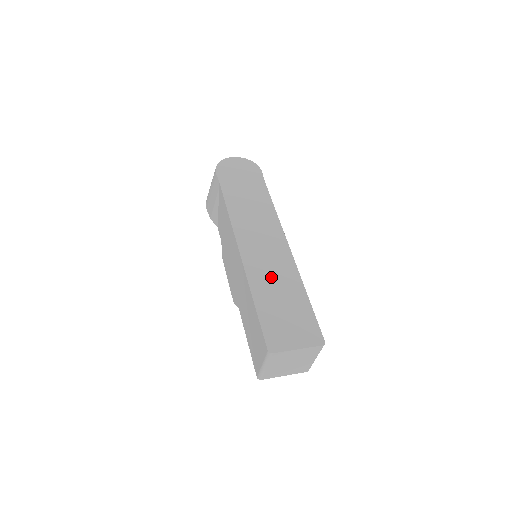
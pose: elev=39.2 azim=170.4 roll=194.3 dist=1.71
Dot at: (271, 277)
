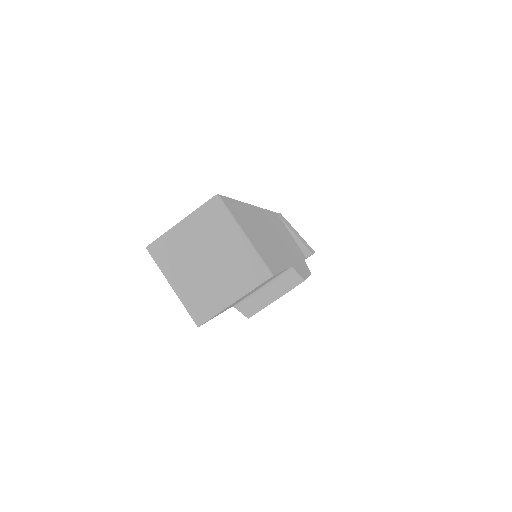
Dot at: occluded
